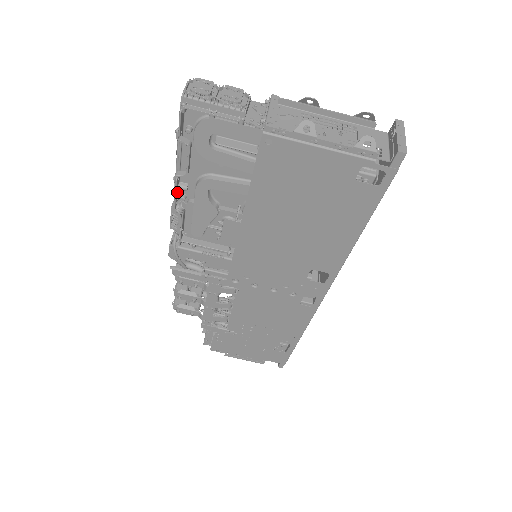
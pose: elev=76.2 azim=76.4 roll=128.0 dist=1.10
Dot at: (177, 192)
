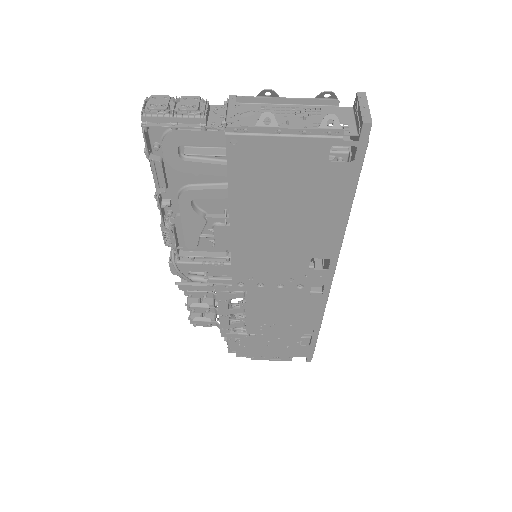
Dot at: (162, 209)
